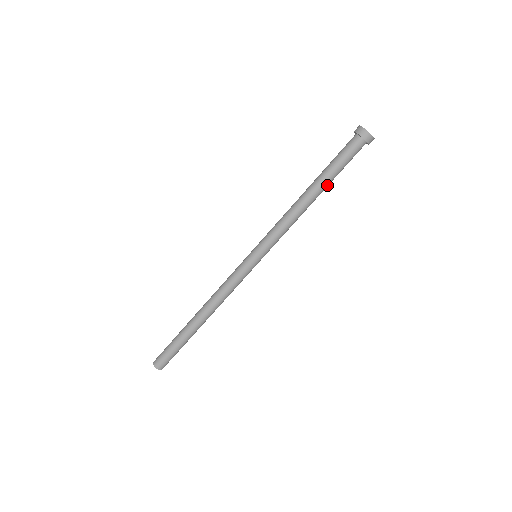
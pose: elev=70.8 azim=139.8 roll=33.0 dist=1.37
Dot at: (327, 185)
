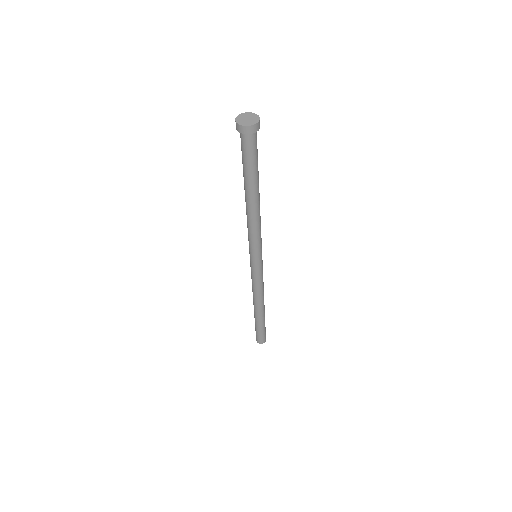
Dot at: (258, 182)
